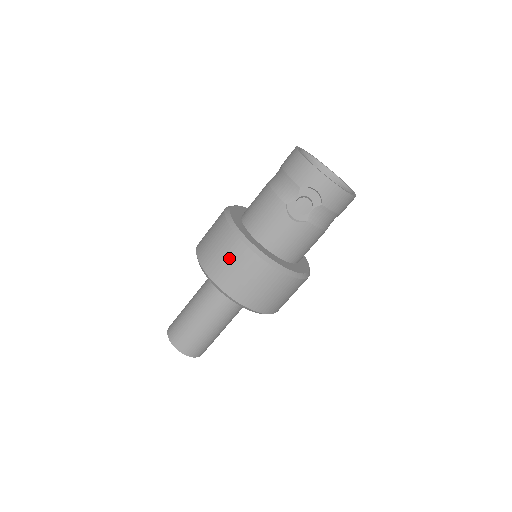
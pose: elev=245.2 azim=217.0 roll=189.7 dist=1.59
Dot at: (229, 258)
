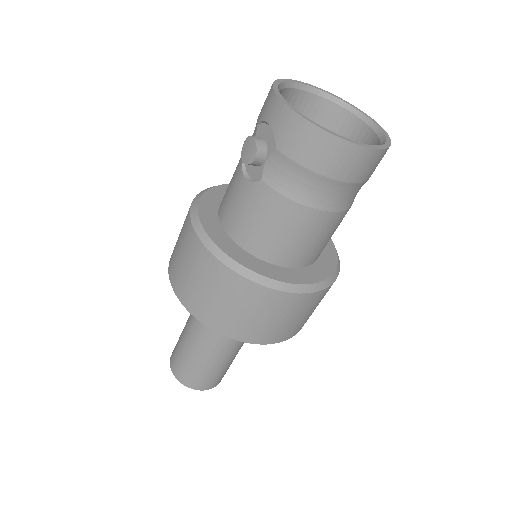
Dot at: (181, 232)
